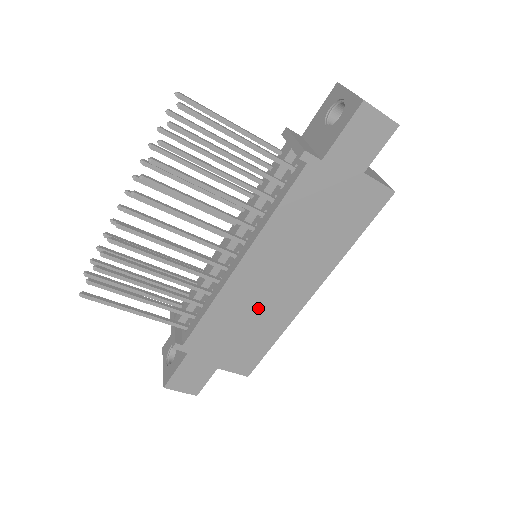
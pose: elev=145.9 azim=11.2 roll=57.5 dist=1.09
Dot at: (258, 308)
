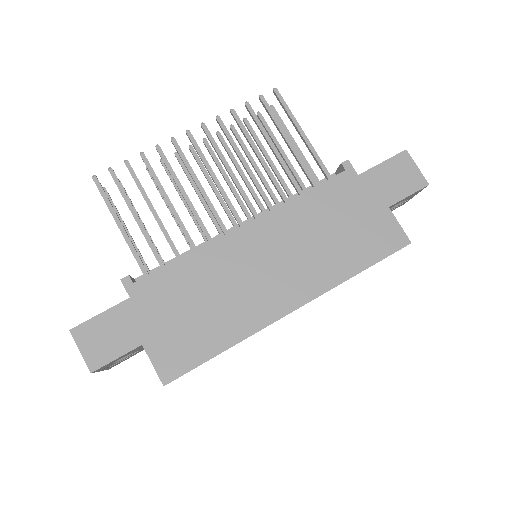
Dot at: (232, 289)
